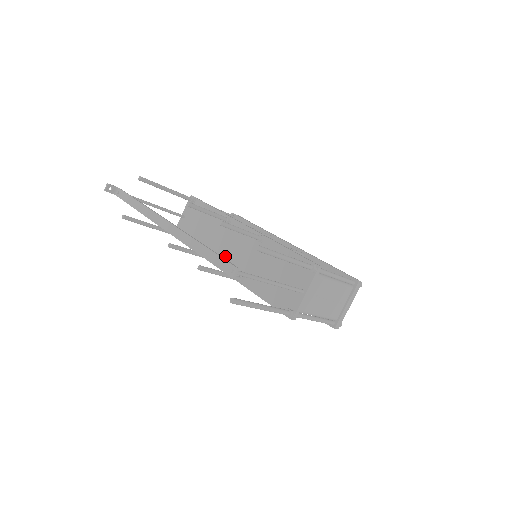
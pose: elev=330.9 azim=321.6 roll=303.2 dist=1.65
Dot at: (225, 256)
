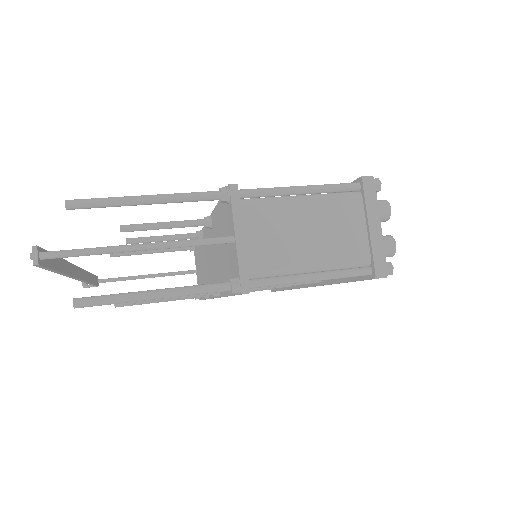
Dot at: (209, 278)
